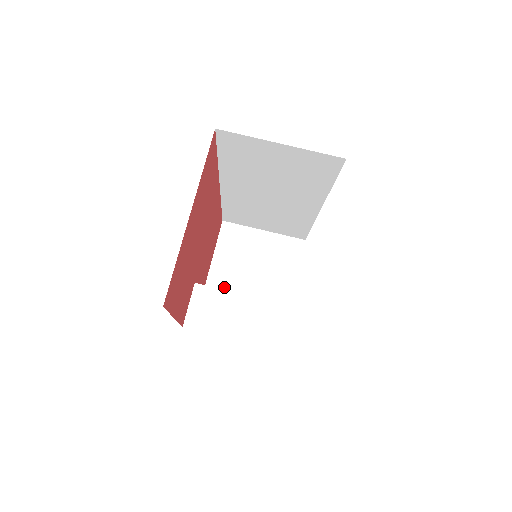
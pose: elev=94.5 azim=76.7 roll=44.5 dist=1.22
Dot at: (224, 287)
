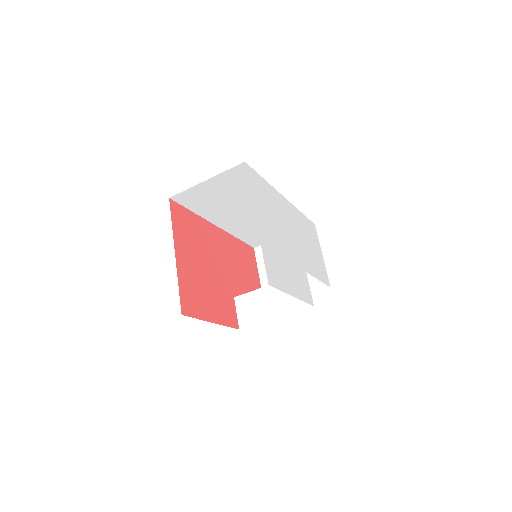
Dot at: occluded
